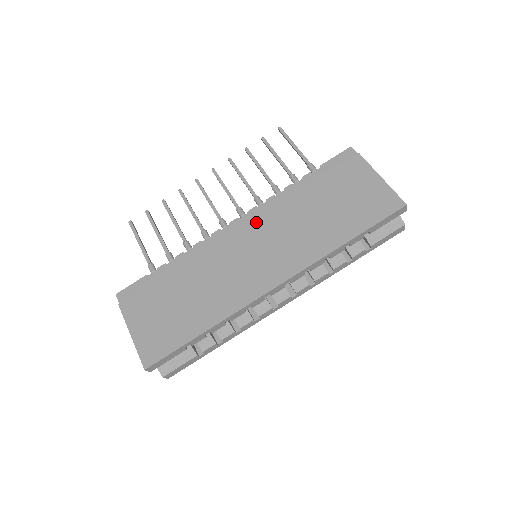
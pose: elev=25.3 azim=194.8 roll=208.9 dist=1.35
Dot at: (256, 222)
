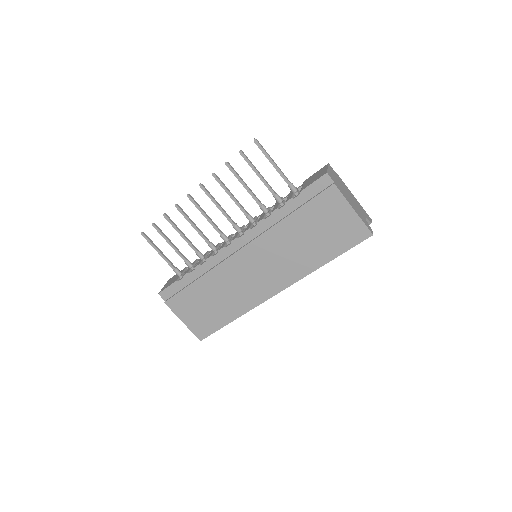
Dot at: (253, 245)
